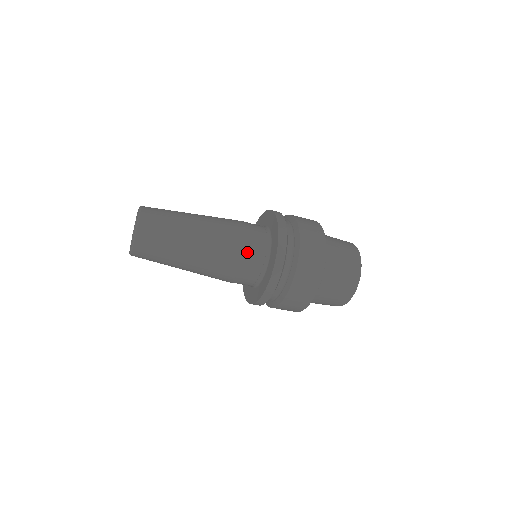
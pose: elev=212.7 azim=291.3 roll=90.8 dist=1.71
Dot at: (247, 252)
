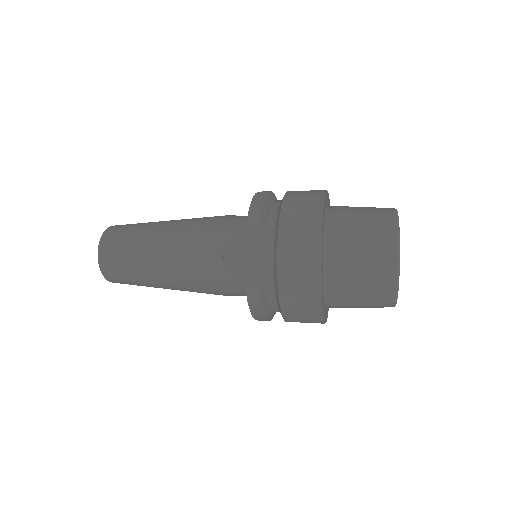
Dot at: (224, 290)
